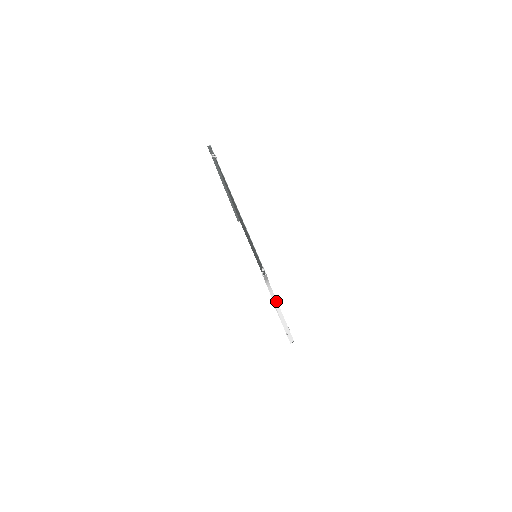
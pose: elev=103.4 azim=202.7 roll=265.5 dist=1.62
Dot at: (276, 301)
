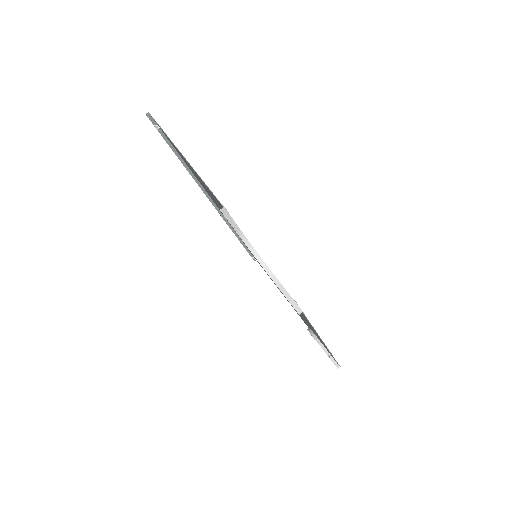
Dot at: (267, 268)
